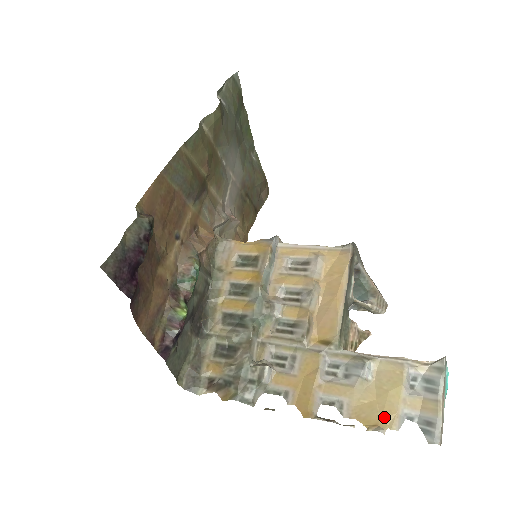
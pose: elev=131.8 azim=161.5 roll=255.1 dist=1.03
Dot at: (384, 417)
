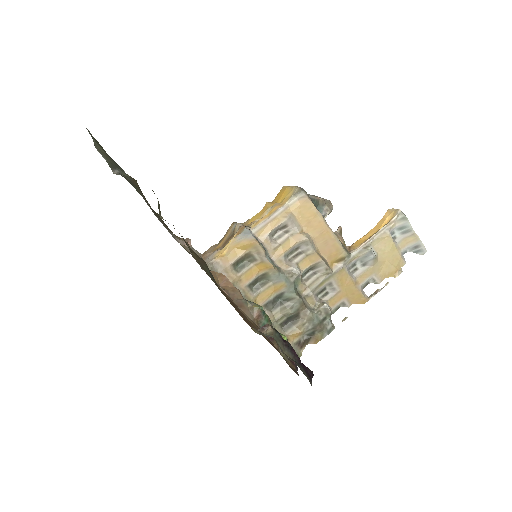
Dot at: (397, 264)
